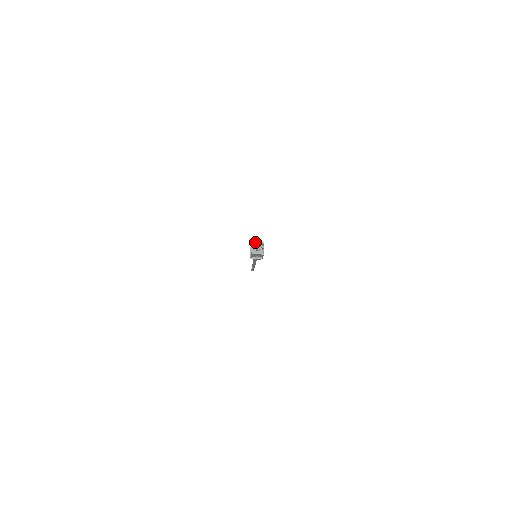
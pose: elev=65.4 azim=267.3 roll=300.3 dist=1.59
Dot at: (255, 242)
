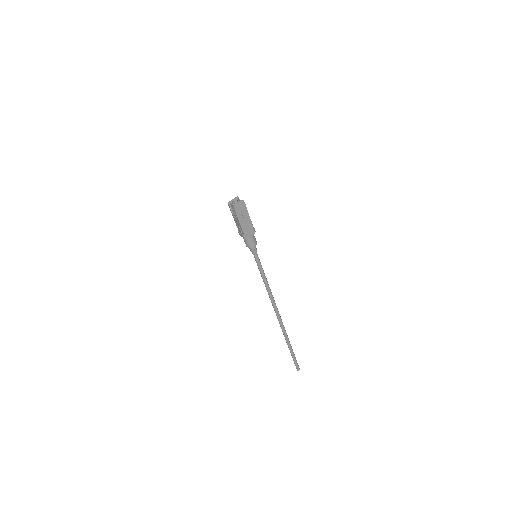
Dot at: (230, 201)
